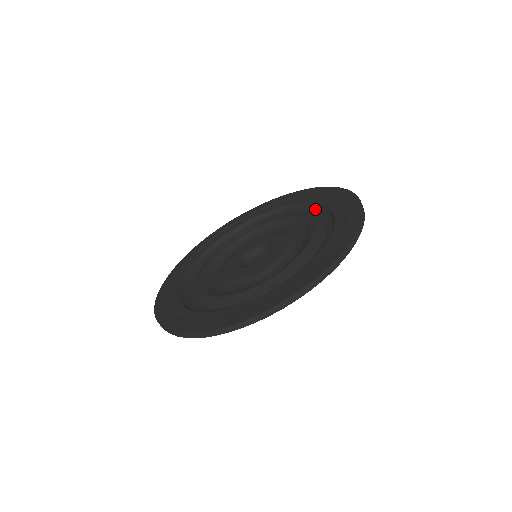
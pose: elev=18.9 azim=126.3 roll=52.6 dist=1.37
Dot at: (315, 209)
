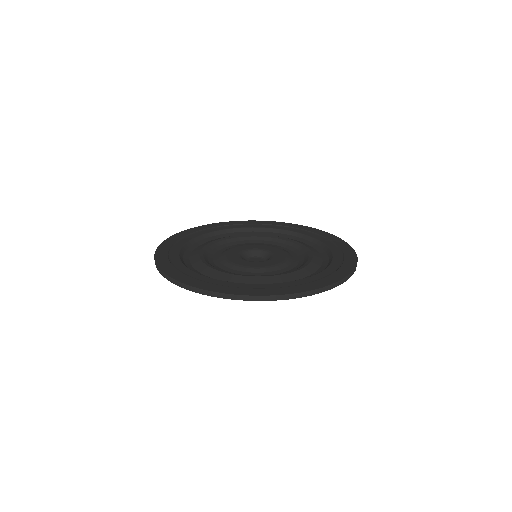
Dot at: (285, 235)
